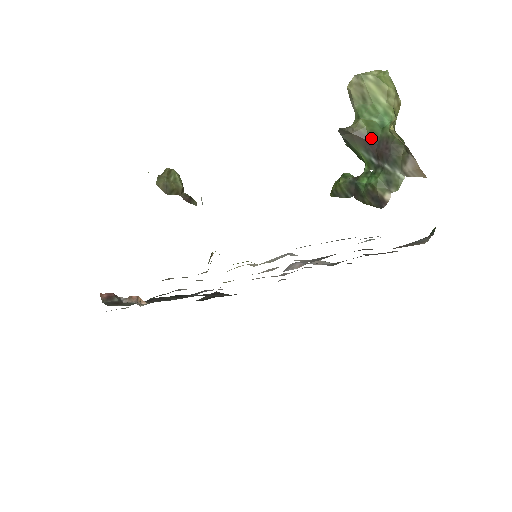
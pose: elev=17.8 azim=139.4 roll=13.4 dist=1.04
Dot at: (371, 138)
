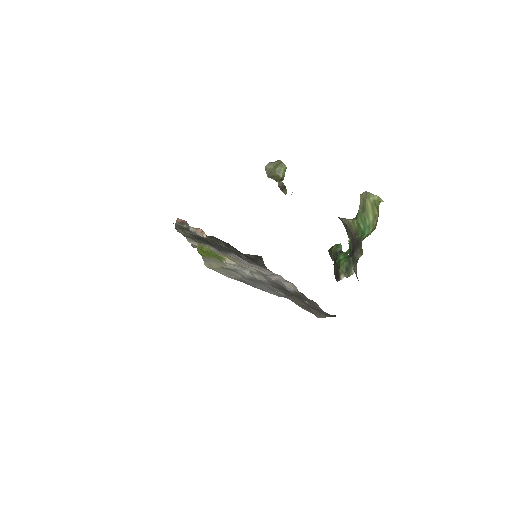
Dot at: (355, 235)
